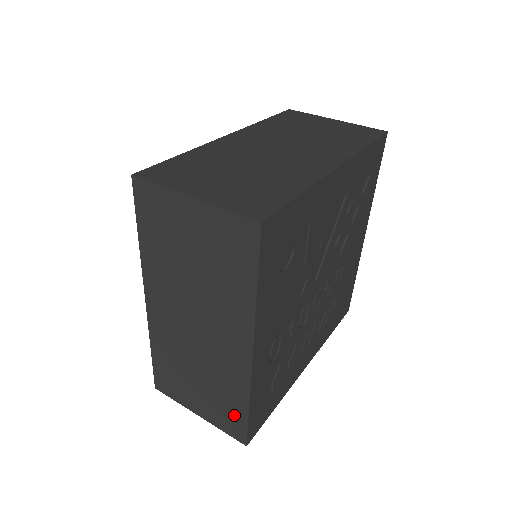
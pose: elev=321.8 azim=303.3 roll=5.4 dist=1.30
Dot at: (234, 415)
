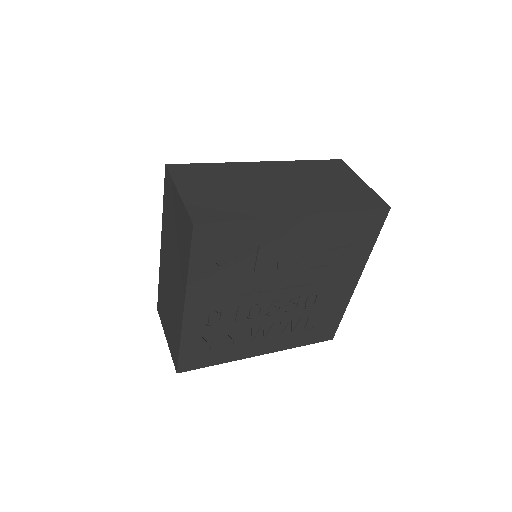
Dot at: (175, 348)
